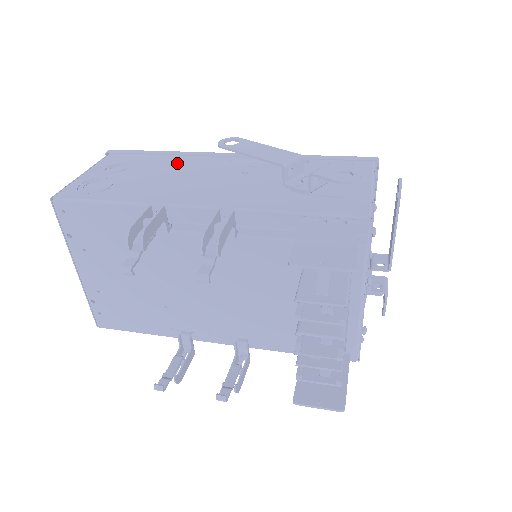
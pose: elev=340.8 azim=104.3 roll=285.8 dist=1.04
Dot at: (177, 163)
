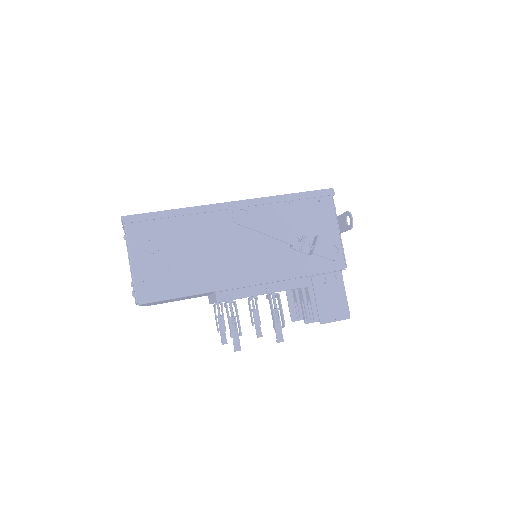
Dot at: (196, 227)
